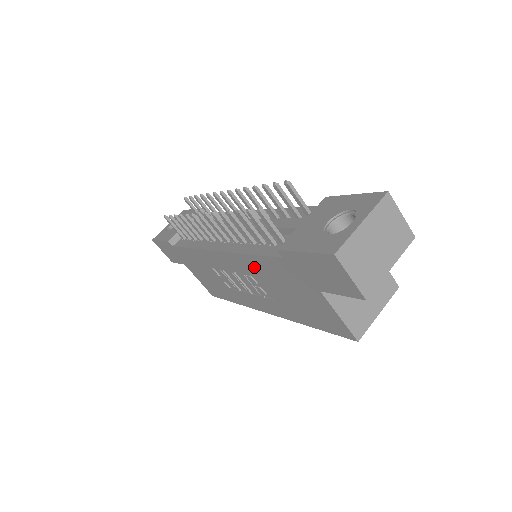
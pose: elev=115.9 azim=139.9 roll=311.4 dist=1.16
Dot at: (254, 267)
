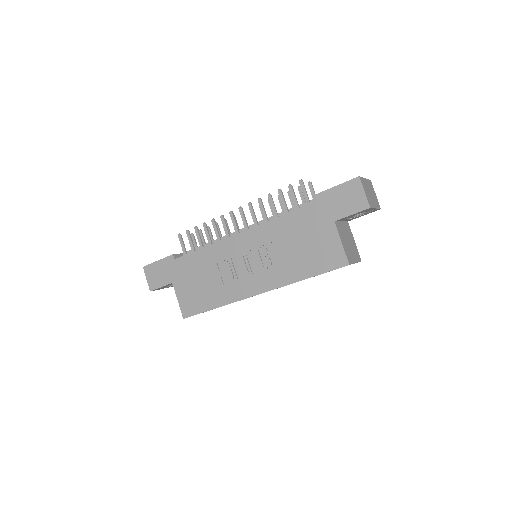
Dot at: (277, 230)
